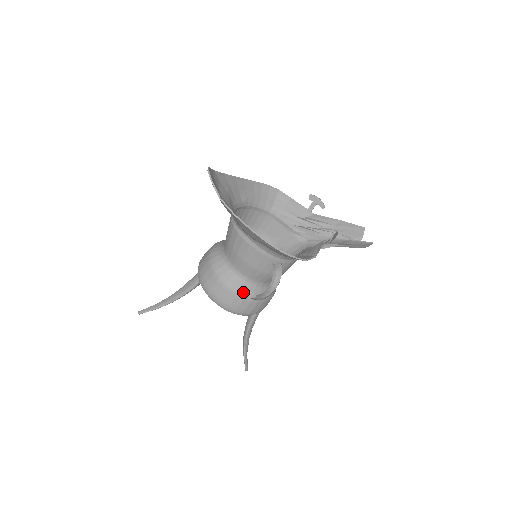
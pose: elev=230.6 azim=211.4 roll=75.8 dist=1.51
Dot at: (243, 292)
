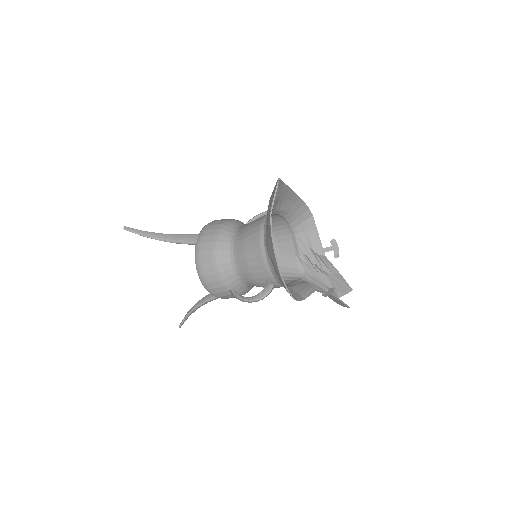
Dot at: (227, 281)
